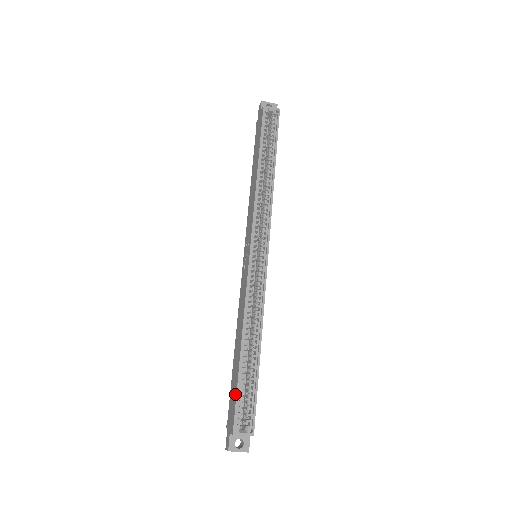
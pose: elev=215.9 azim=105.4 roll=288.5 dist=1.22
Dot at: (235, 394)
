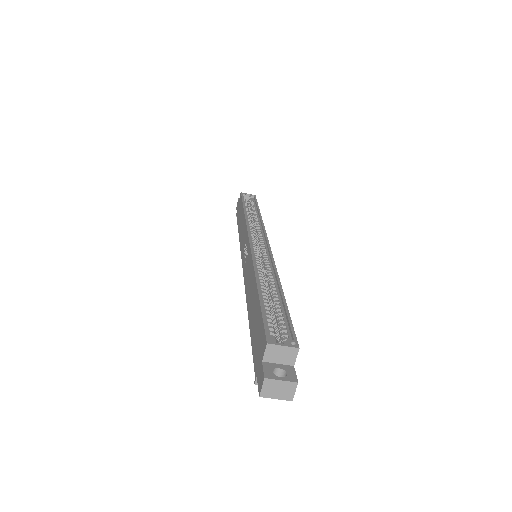
Dot at: (260, 318)
